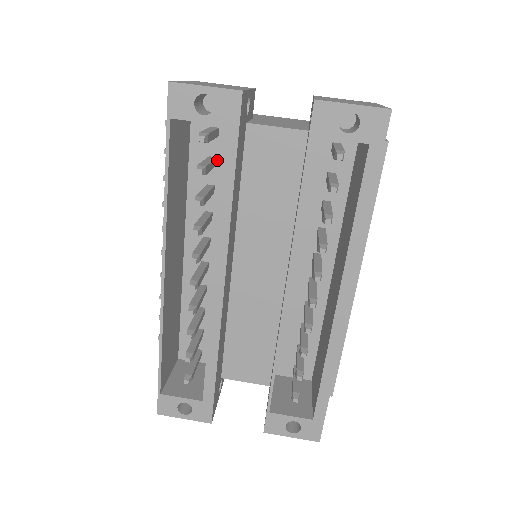
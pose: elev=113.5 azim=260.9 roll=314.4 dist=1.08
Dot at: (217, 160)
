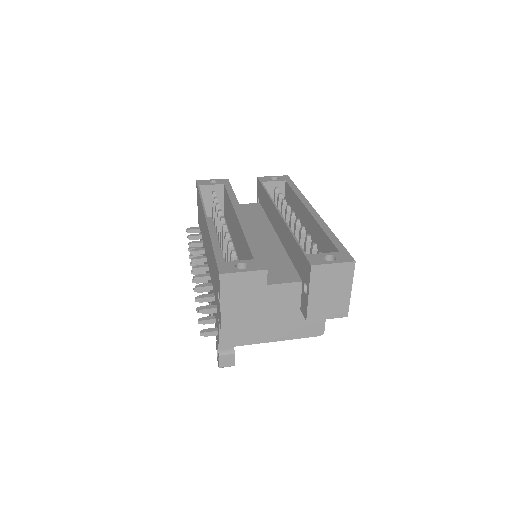
Dot at: occluded
